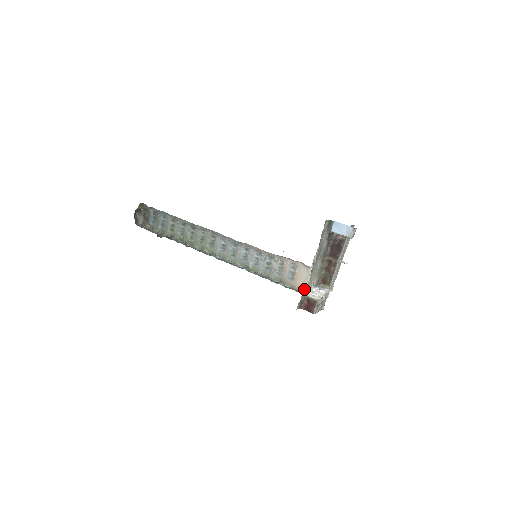
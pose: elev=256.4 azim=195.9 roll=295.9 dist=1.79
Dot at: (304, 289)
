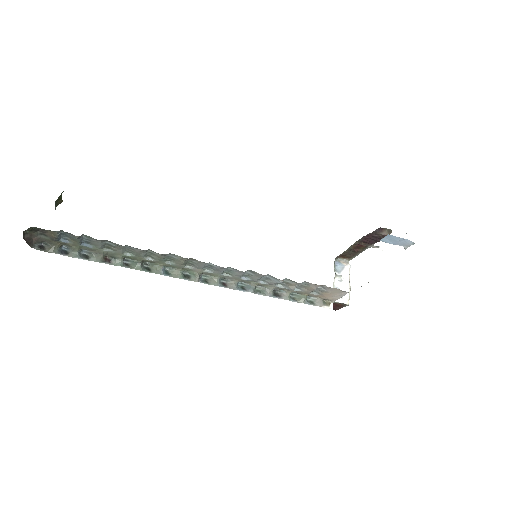
Dot at: (333, 301)
